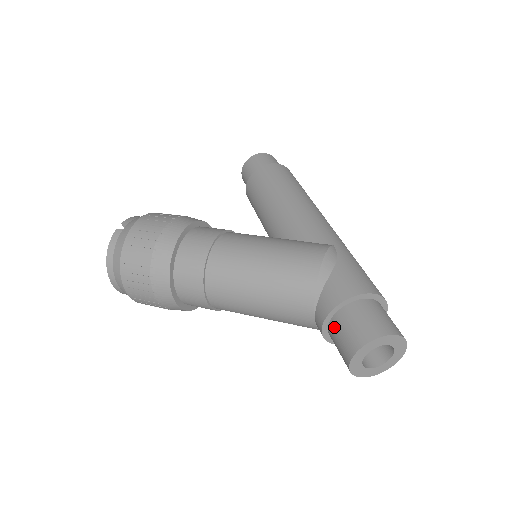
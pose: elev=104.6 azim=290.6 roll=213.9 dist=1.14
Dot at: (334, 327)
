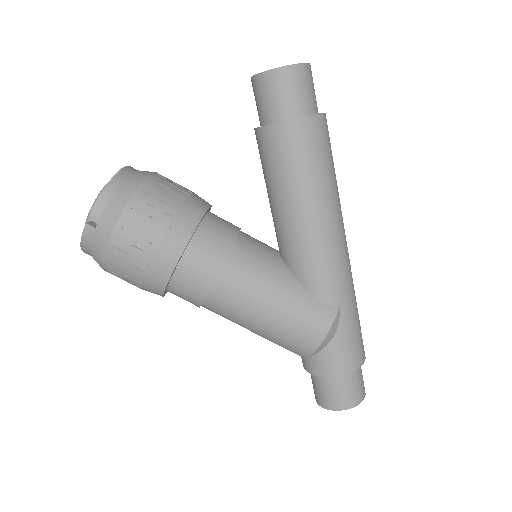
Dot at: (314, 378)
